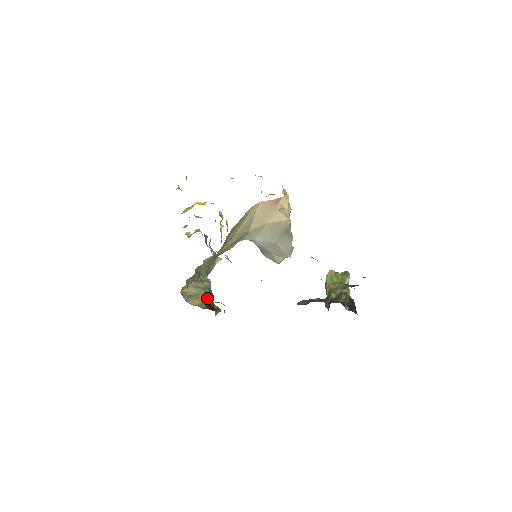
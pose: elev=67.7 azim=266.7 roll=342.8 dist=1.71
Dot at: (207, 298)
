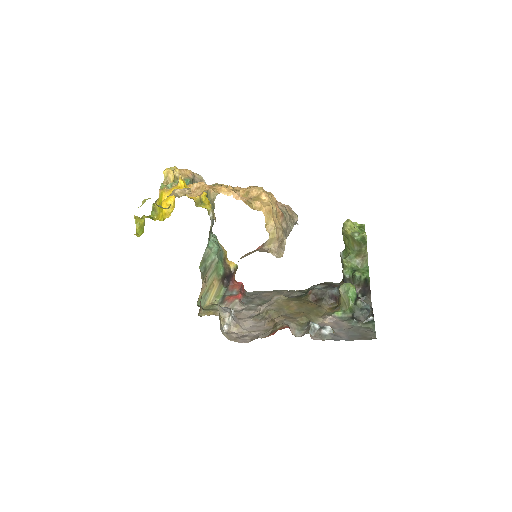
Dot at: (221, 272)
